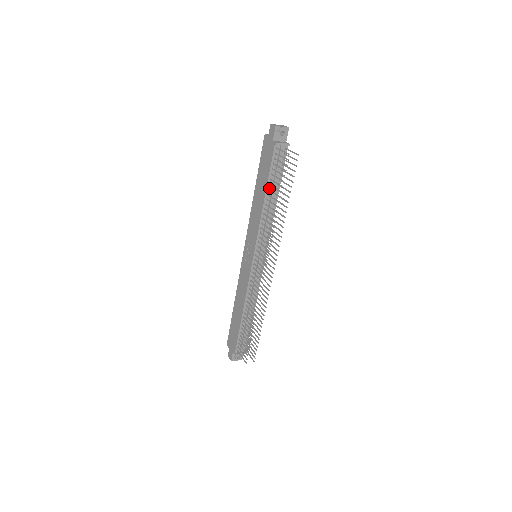
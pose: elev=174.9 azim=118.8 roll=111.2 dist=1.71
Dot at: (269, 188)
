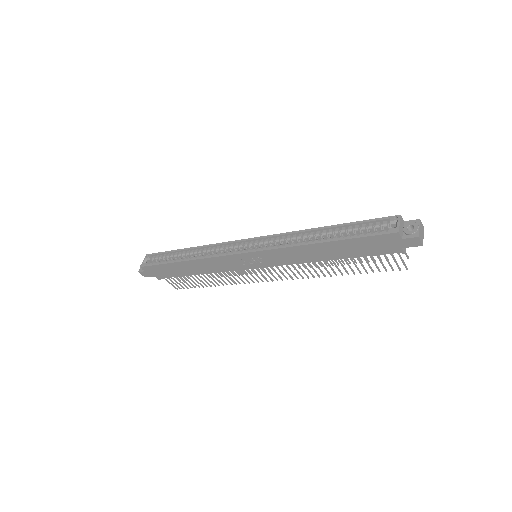
Dot at: (344, 255)
